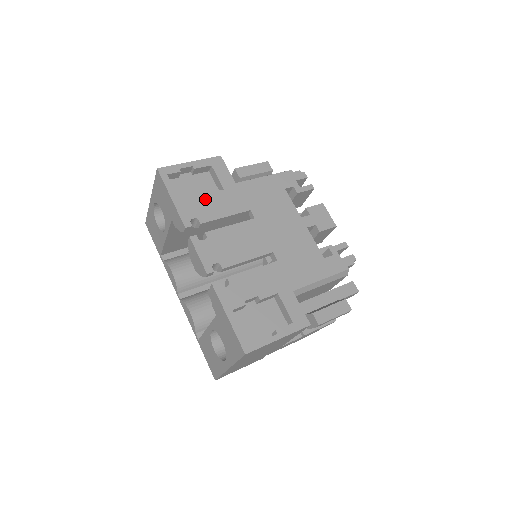
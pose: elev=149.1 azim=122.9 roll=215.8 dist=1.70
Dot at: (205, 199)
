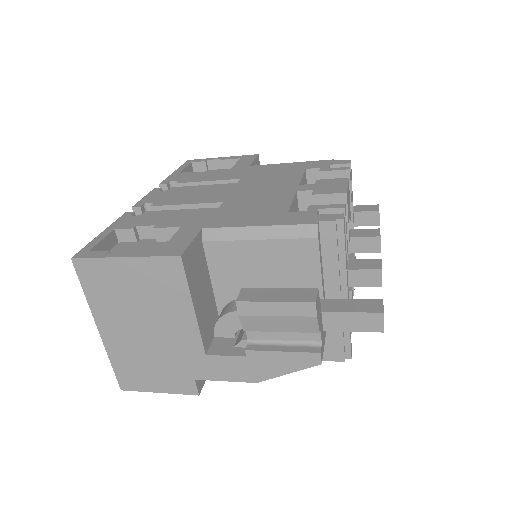
Dot at: (203, 172)
